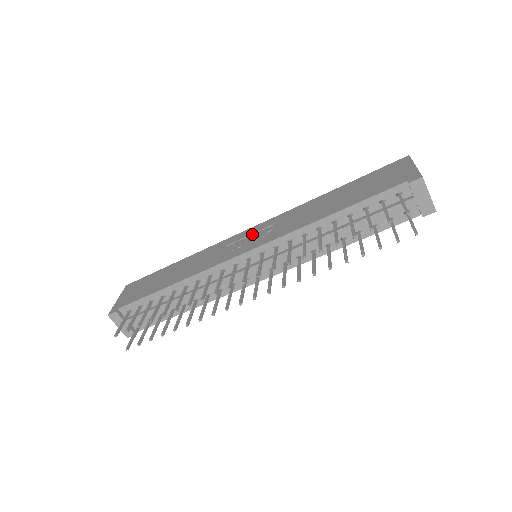
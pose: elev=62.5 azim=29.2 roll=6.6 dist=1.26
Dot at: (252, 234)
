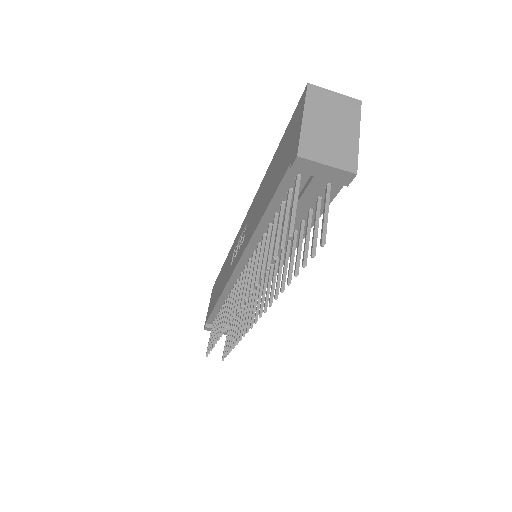
Dot at: (240, 236)
